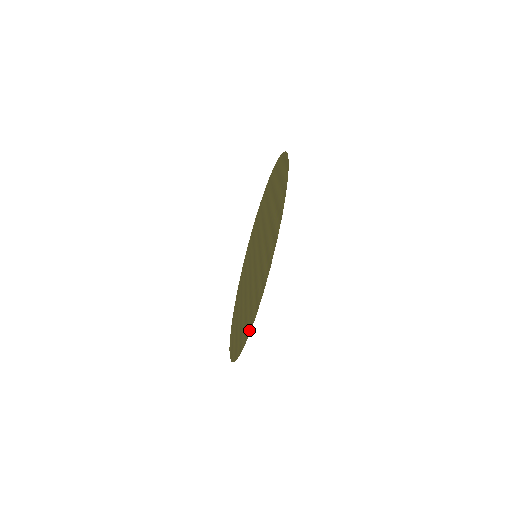
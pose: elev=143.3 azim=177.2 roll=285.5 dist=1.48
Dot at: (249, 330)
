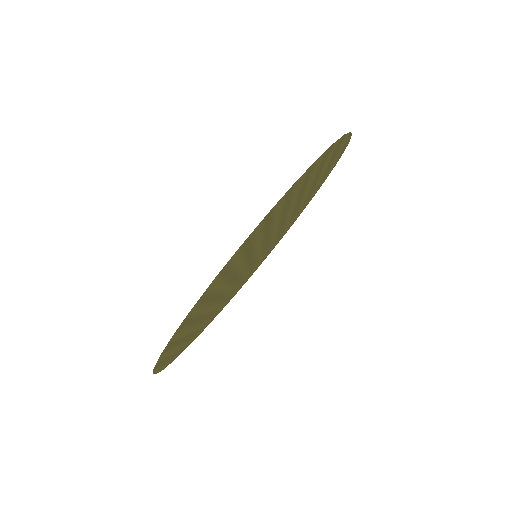
Dot at: (215, 279)
